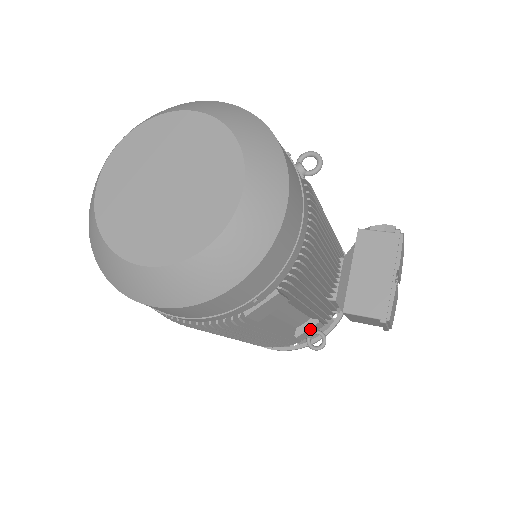
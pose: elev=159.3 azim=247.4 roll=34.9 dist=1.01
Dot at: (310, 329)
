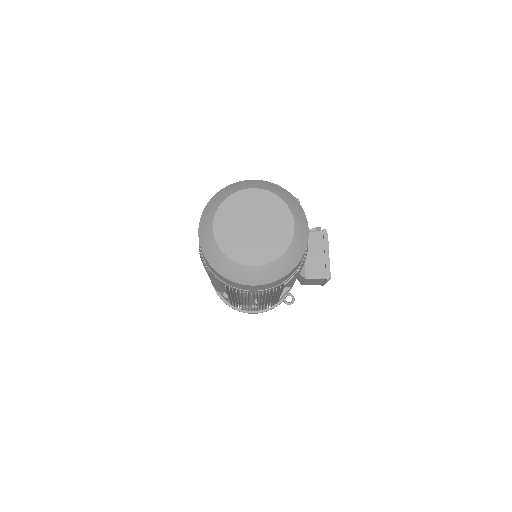
Dot at: (285, 293)
